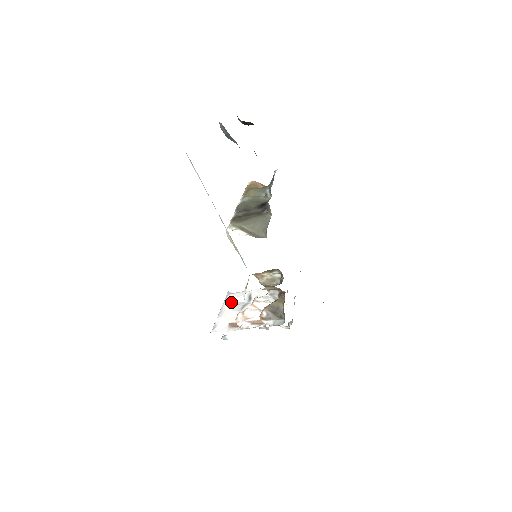
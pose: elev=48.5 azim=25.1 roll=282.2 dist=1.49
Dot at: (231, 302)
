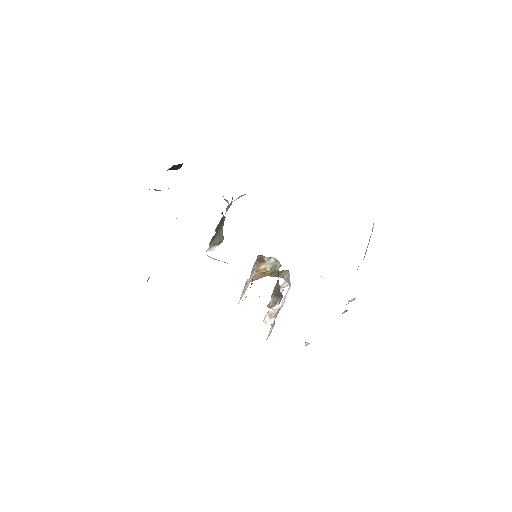
Dot at: (280, 307)
